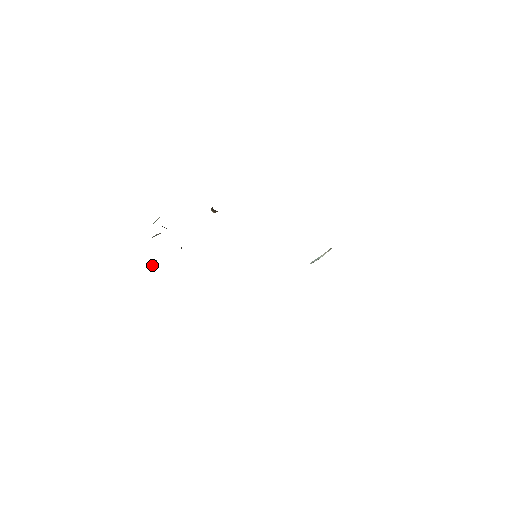
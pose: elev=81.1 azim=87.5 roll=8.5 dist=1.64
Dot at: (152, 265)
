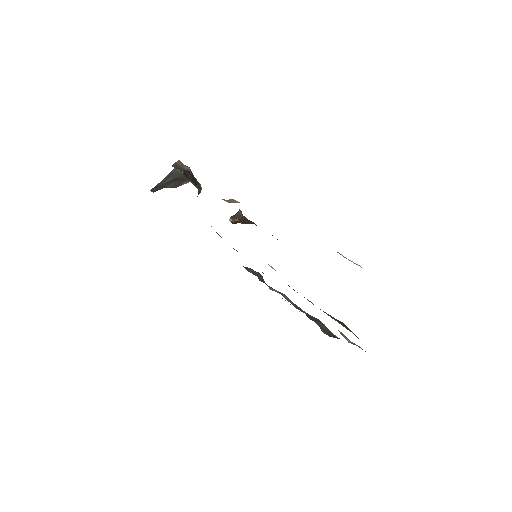
Dot at: (167, 180)
